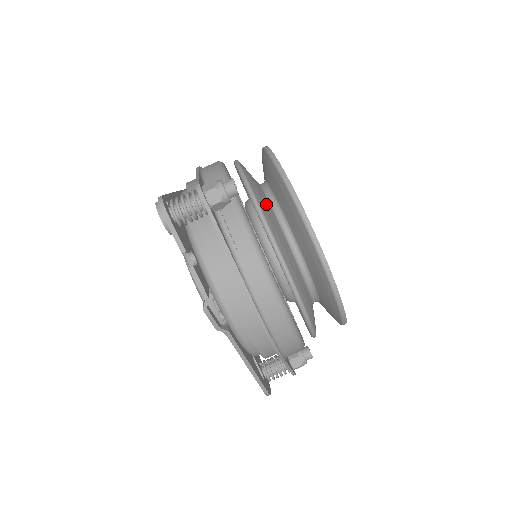
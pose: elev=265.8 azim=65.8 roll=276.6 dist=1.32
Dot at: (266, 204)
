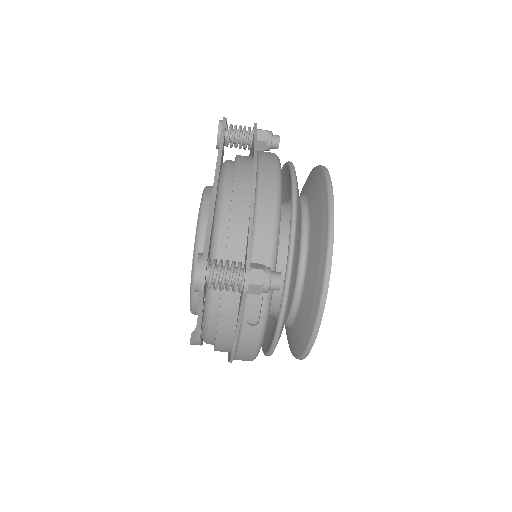
Dot at: (295, 273)
